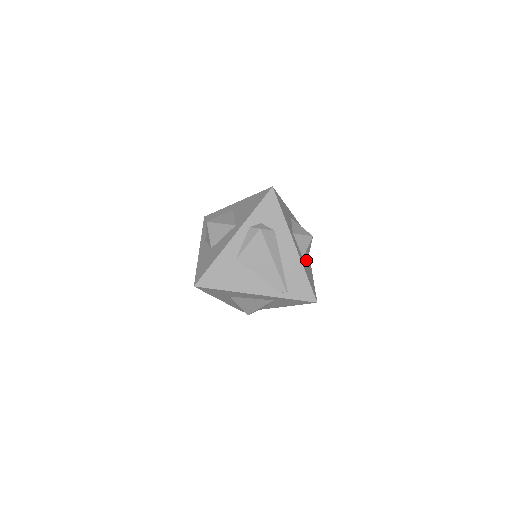
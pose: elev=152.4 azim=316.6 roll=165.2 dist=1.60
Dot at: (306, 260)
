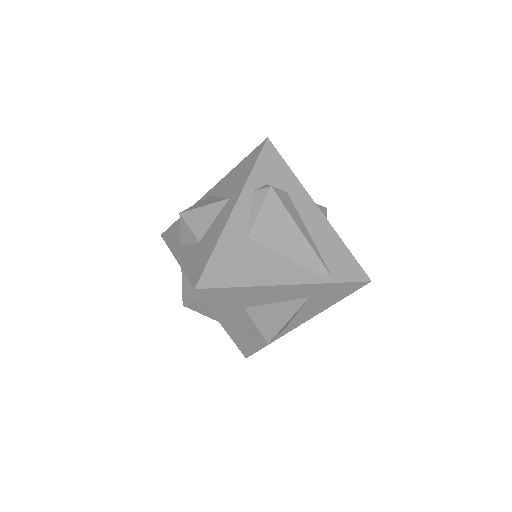
Dot at: occluded
